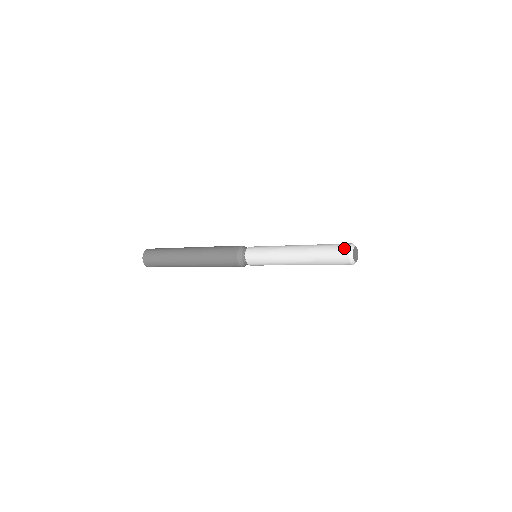
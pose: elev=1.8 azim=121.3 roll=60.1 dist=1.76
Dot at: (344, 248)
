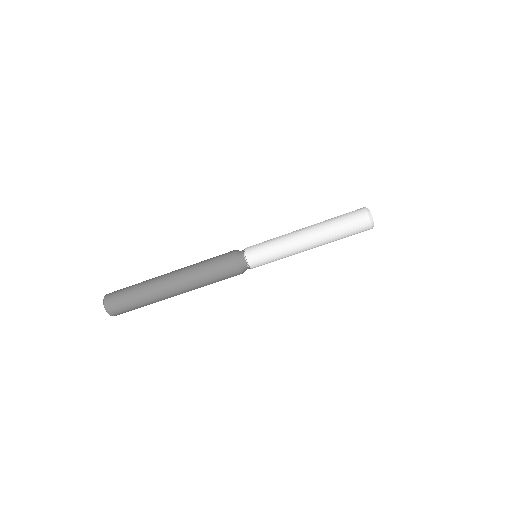
Dot at: occluded
